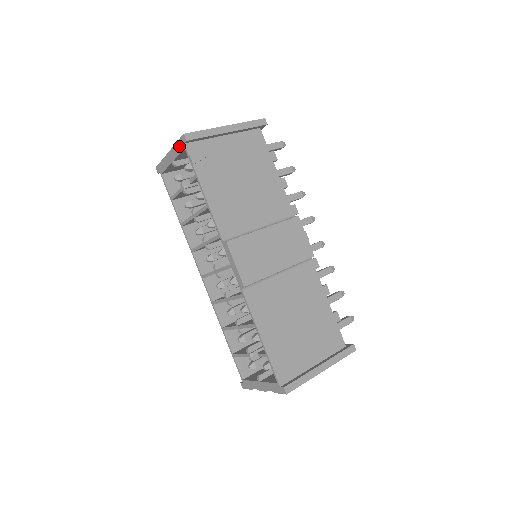
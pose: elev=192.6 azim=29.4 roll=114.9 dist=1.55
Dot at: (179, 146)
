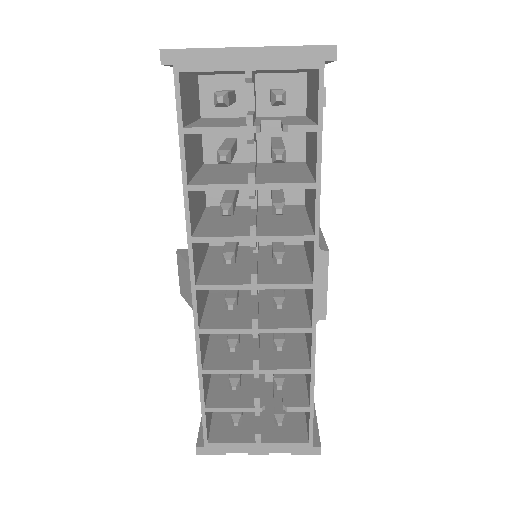
Dot at: (302, 56)
